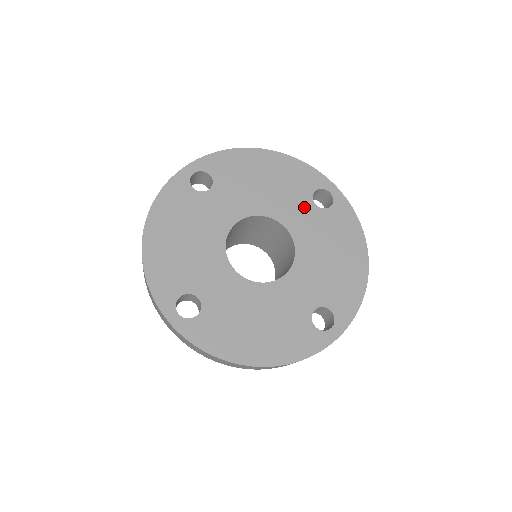
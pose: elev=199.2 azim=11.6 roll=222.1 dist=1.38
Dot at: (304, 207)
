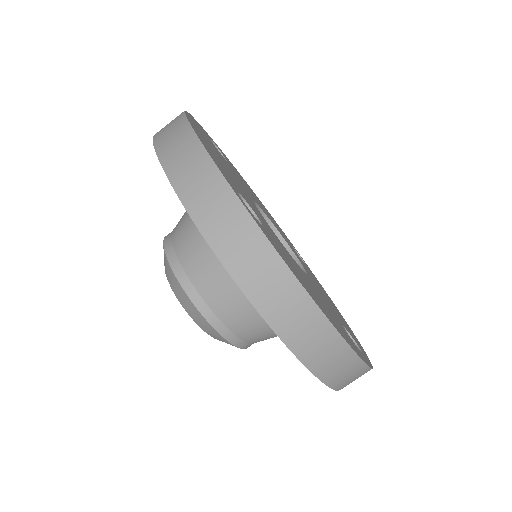
Dot at: occluded
